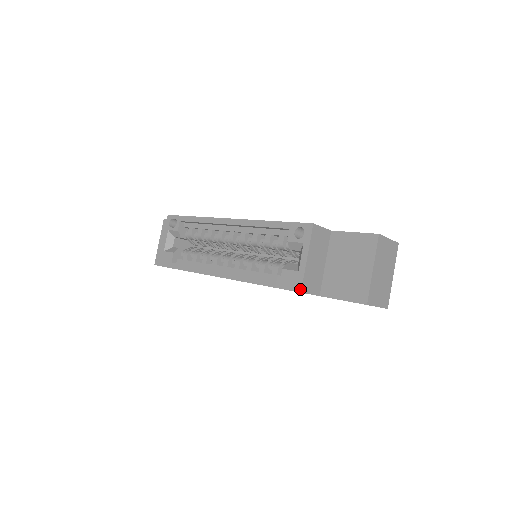
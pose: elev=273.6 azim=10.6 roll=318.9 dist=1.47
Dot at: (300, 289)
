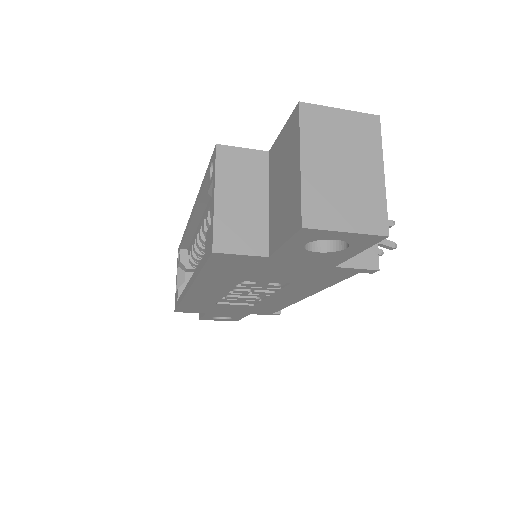
Dot at: (211, 248)
